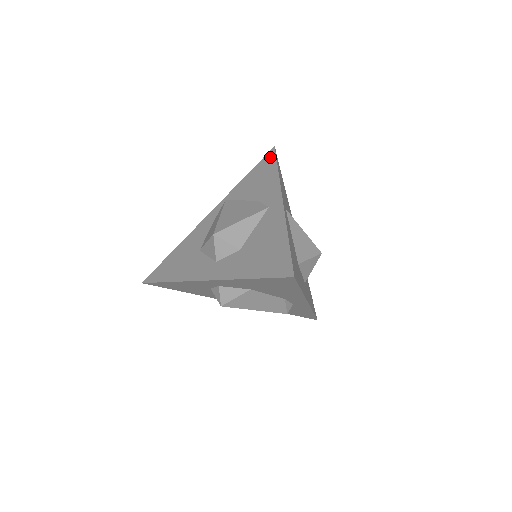
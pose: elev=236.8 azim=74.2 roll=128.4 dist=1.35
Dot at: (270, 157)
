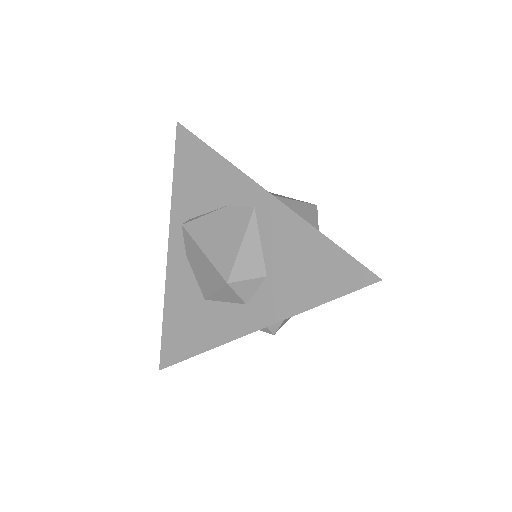
Dot at: (186, 139)
